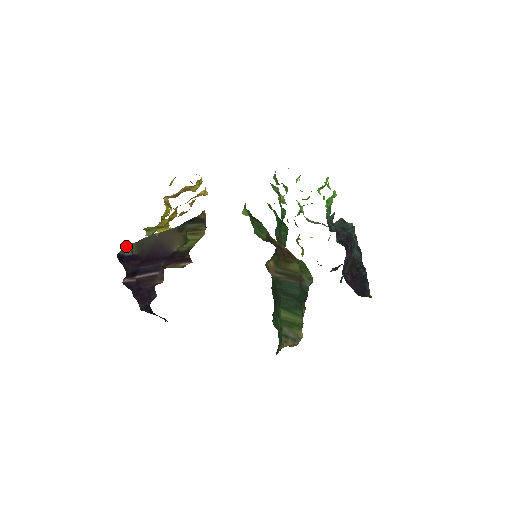
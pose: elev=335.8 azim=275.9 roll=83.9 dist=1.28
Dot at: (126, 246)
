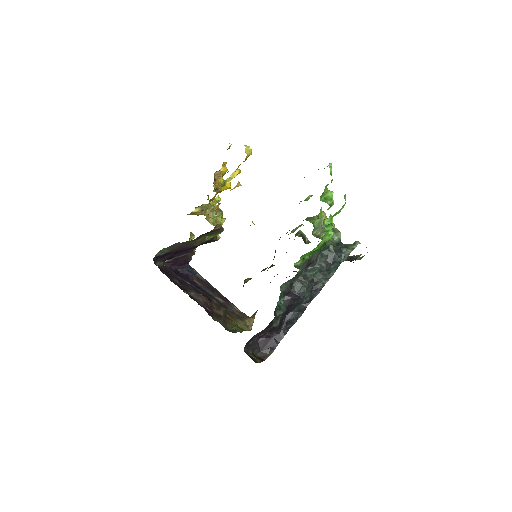
Dot at: (161, 250)
